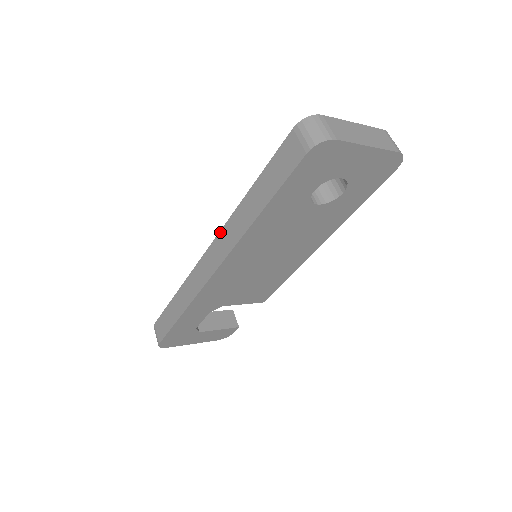
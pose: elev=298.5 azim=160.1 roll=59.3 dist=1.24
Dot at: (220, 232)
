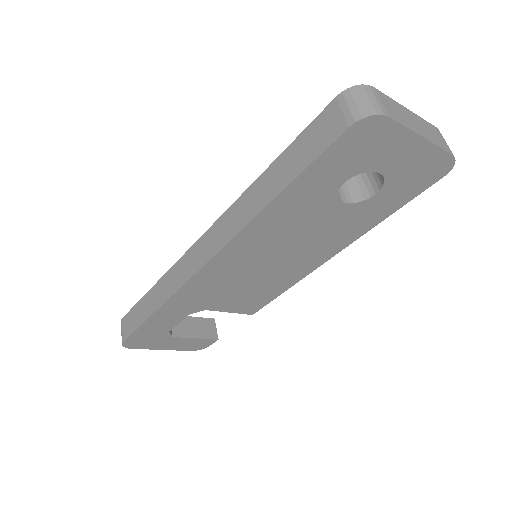
Dot at: (220, 217)
